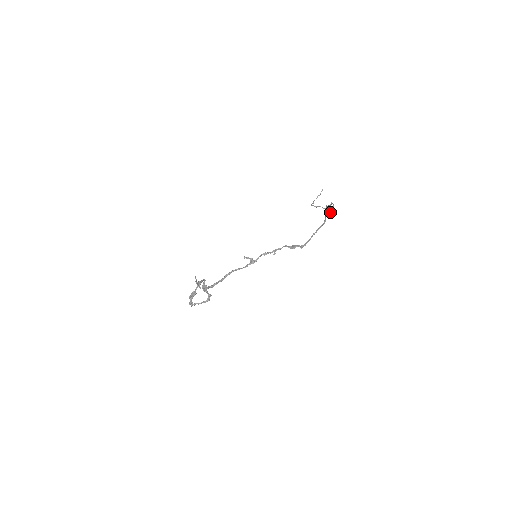
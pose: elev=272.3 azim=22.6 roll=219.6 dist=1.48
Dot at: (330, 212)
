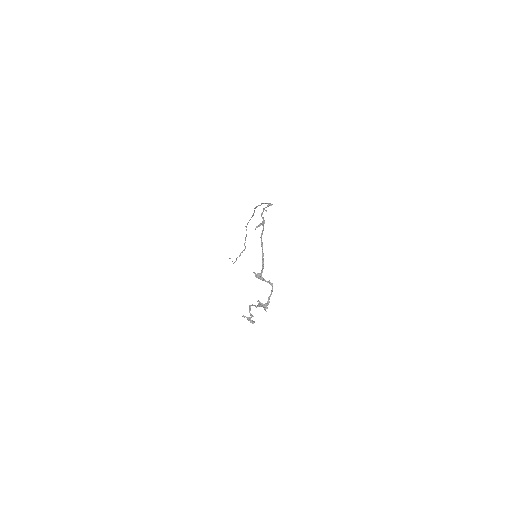
Dot at: occluded
